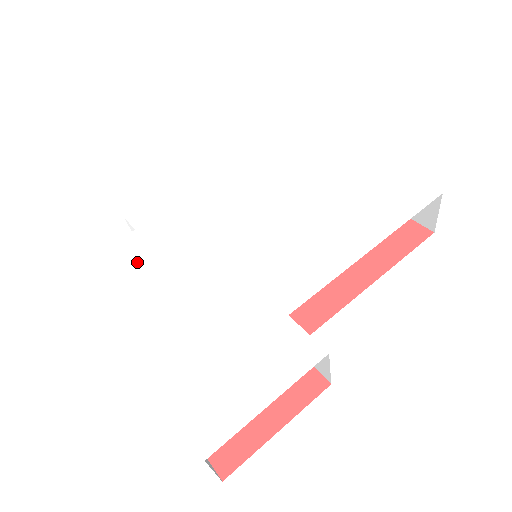
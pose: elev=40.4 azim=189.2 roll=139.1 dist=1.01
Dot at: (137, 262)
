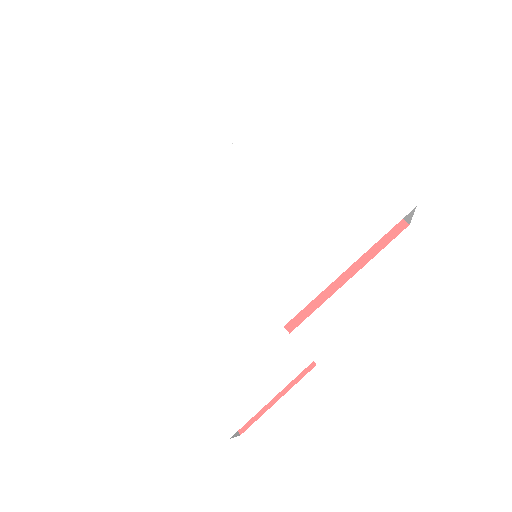
Dot at: (158, 271)
